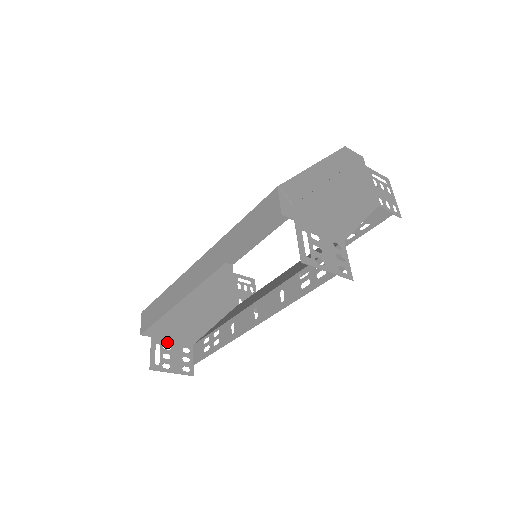
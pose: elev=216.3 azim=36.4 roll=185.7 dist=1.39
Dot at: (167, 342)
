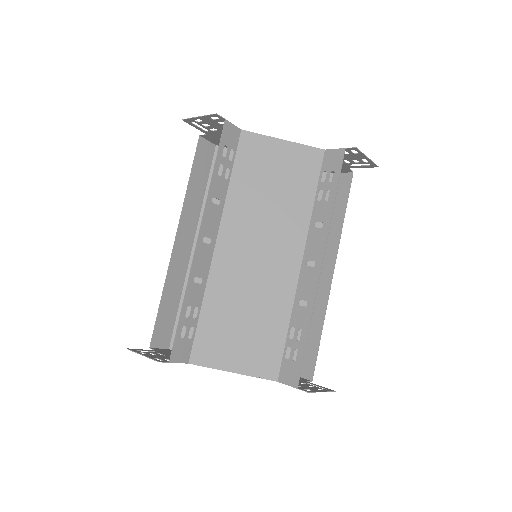
Dot at: (165, 355)
